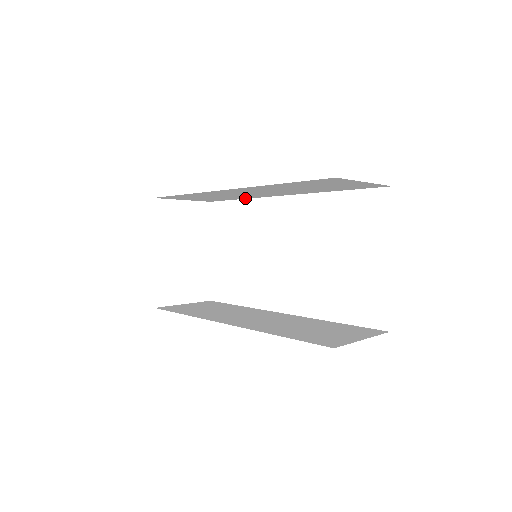
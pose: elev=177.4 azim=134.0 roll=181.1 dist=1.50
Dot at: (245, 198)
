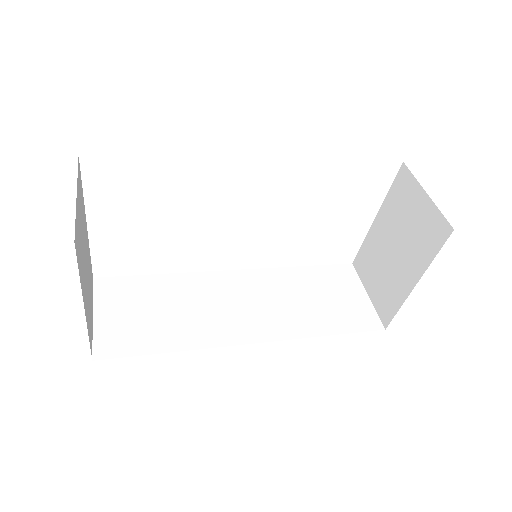
Dot at: occluded
